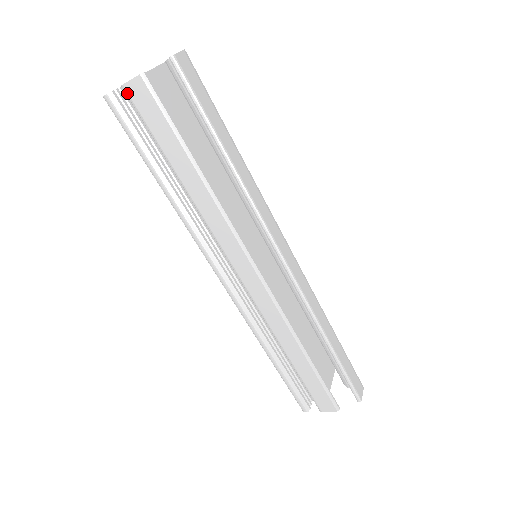
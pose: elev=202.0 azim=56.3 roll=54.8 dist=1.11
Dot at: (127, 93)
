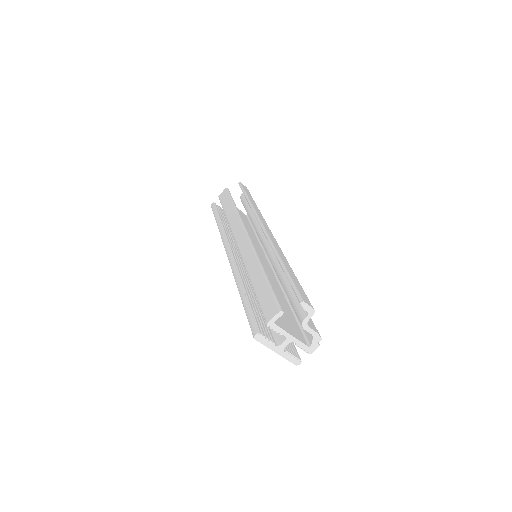
Dot at: (219, 197)
